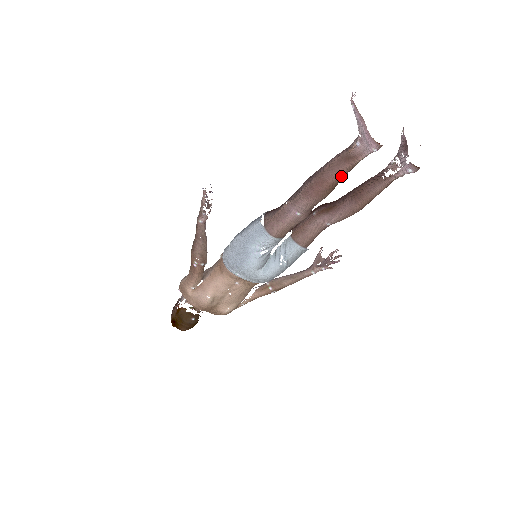
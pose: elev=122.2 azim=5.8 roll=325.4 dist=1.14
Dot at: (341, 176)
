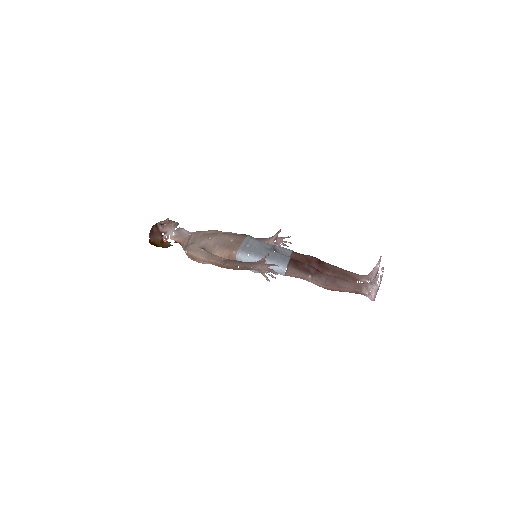
Dot at: (347, 291)
